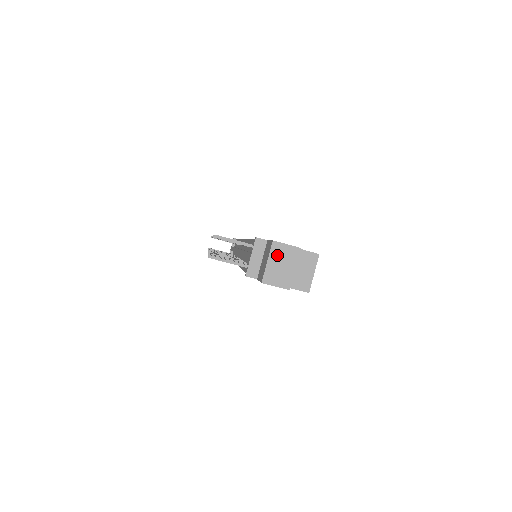
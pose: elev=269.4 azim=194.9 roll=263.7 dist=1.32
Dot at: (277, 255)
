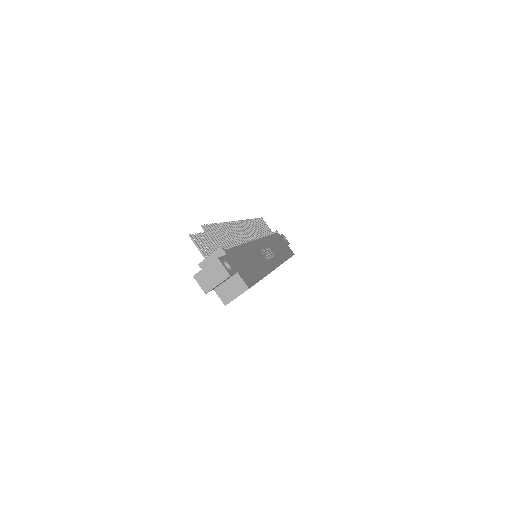
Dot at: (214, 268)
